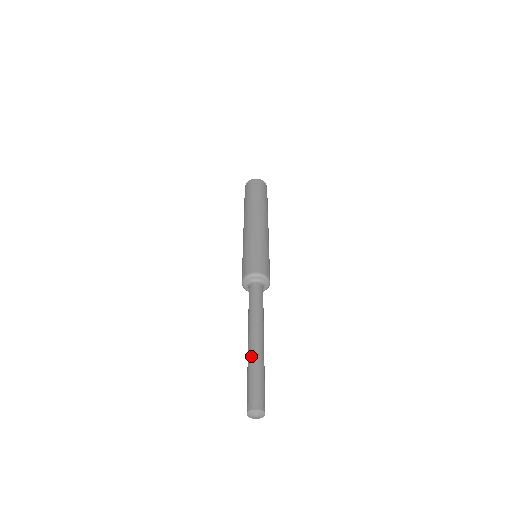
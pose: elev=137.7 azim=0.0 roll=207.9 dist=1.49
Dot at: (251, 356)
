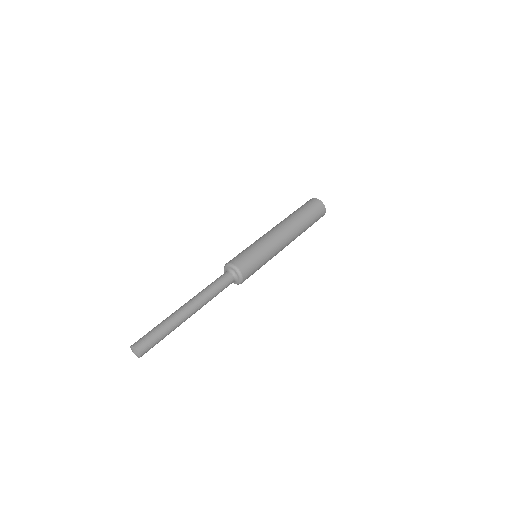
Dot at: occluded
